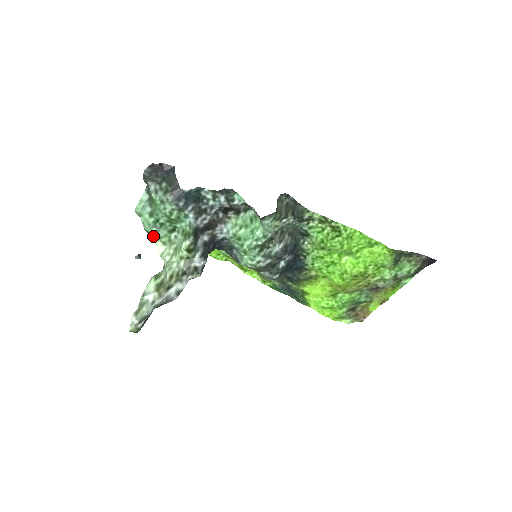
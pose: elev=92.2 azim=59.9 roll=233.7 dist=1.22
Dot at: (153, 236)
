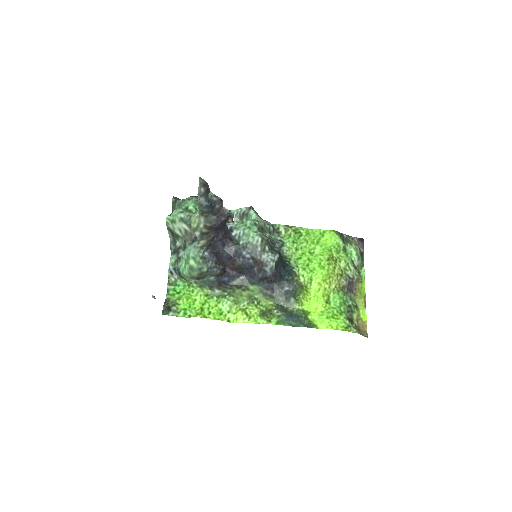
Dot at: (186, 212)
